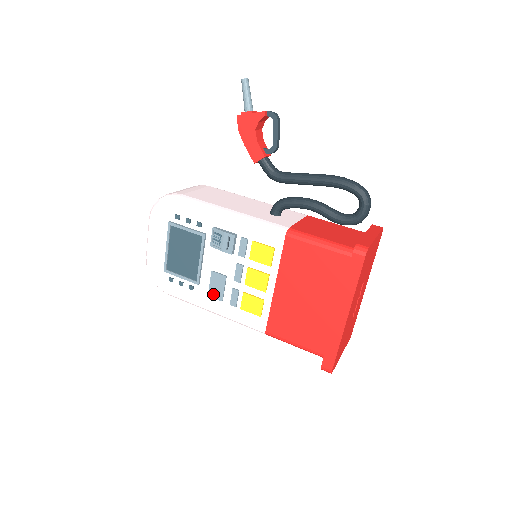
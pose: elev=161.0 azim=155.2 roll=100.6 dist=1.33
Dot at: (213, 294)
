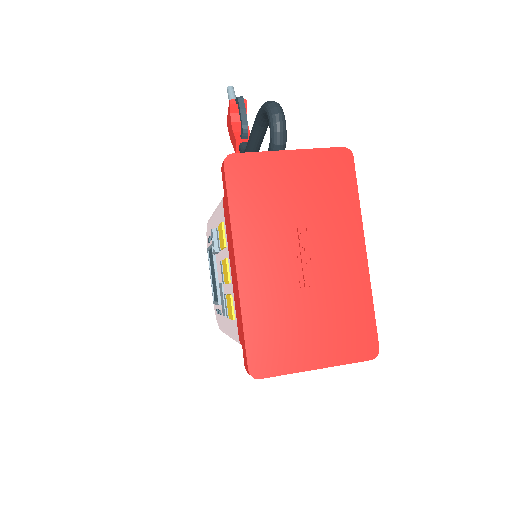
Dot at: (223, 311)
